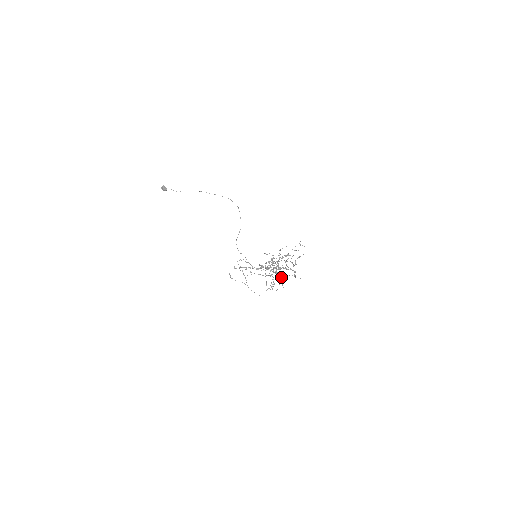
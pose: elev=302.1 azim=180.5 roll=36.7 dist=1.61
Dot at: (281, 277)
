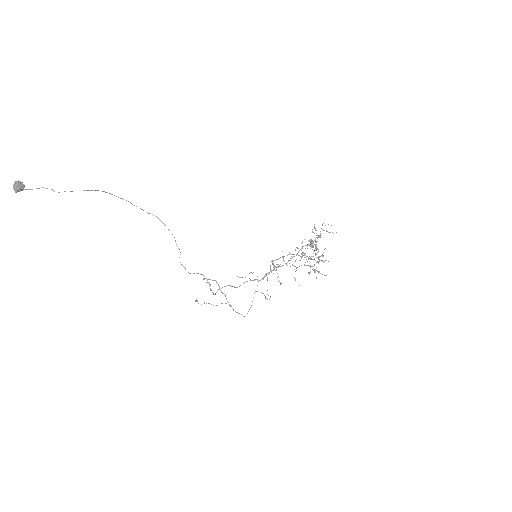
Dot at: (309, 266)
